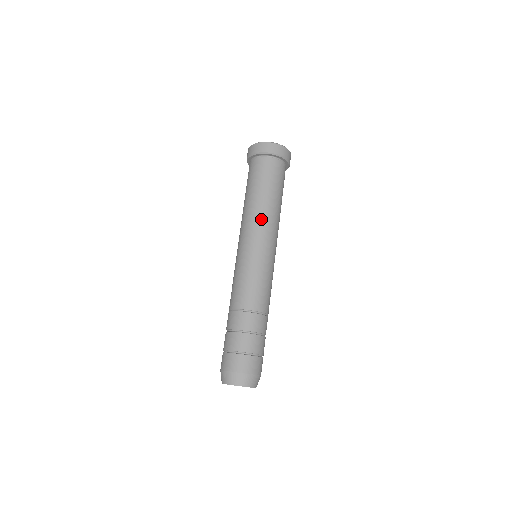
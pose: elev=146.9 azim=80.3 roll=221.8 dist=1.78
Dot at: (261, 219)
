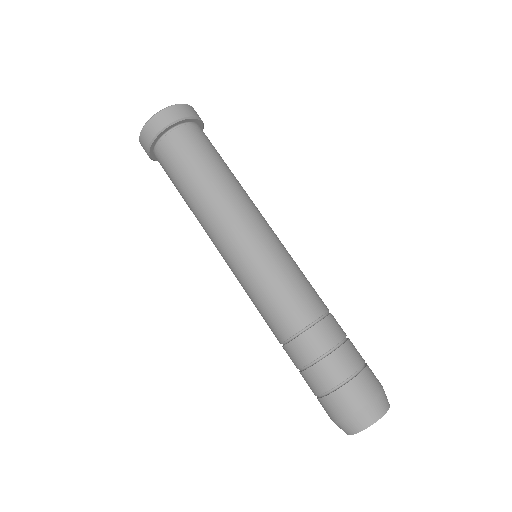
Dot at: (229, 208)
